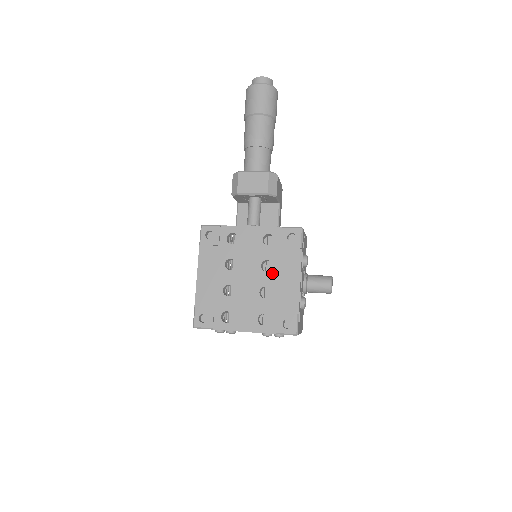
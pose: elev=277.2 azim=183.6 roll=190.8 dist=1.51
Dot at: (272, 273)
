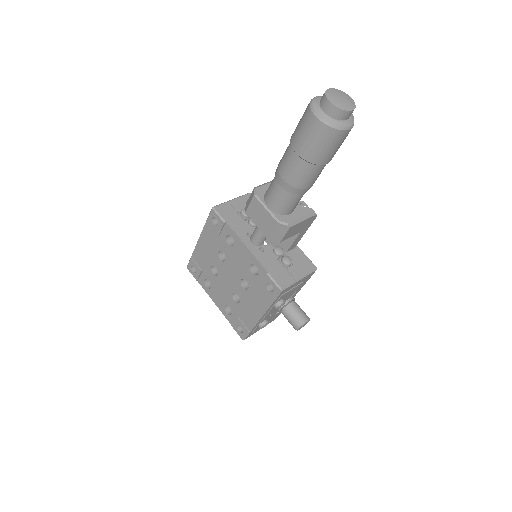
Dot at: (246, 292)
